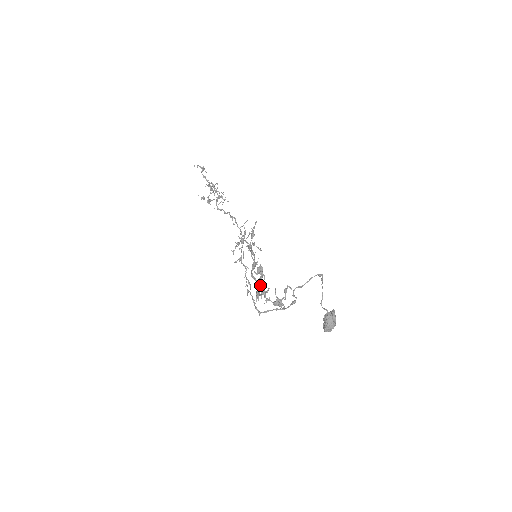
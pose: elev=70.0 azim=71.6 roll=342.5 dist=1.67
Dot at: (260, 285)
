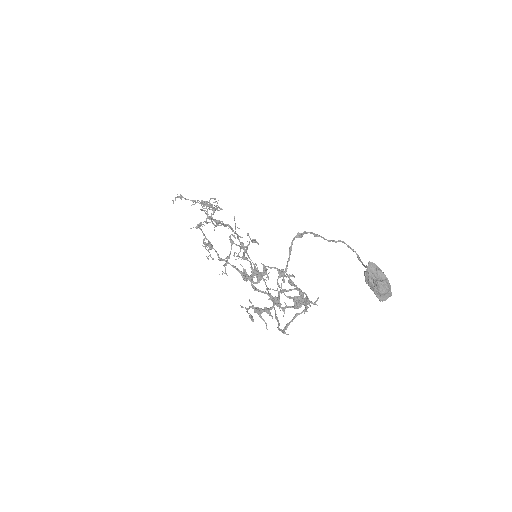
Dot at: (268, 294)
